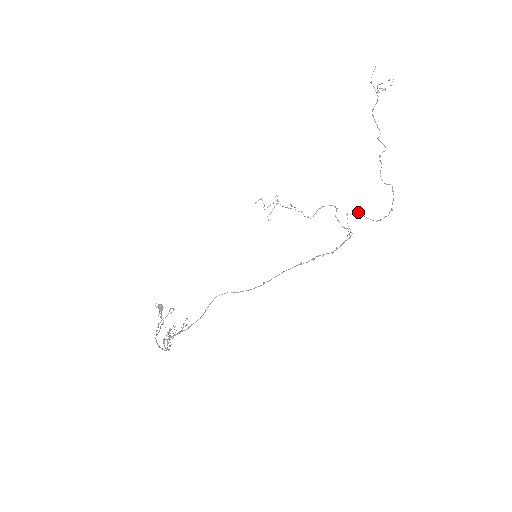
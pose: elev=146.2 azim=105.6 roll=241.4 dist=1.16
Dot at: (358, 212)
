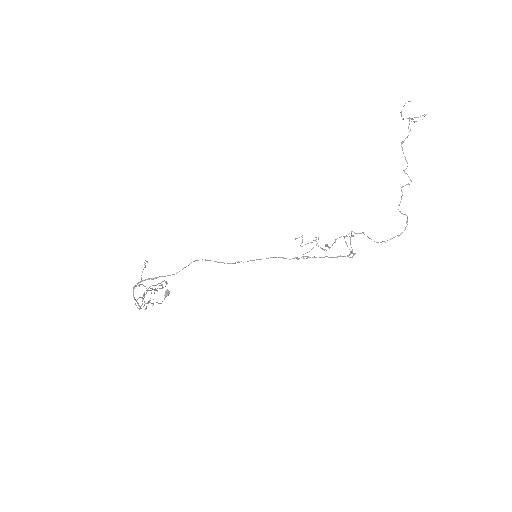
Dot at: (363, 232)
